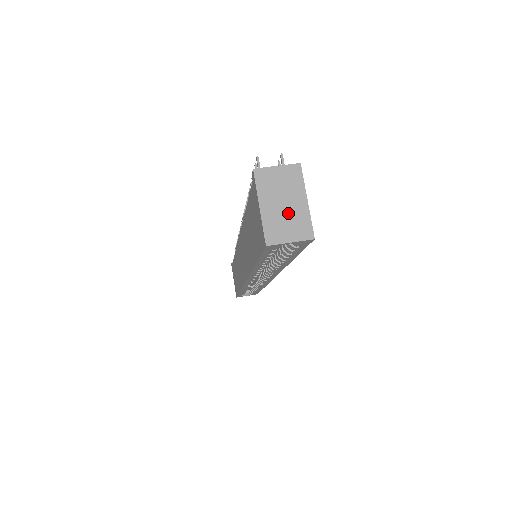
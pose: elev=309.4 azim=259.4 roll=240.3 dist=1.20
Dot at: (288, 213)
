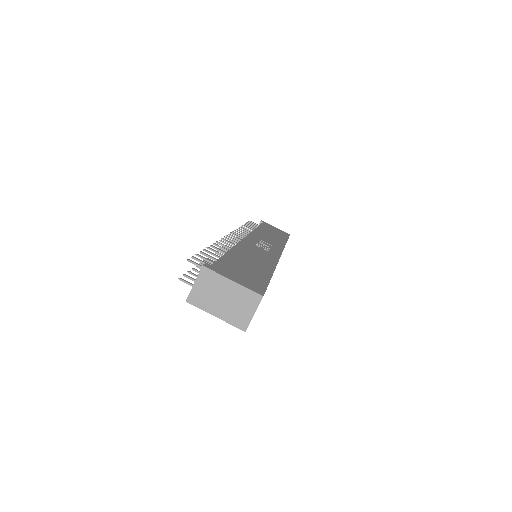
Dot at: (233, 301)
